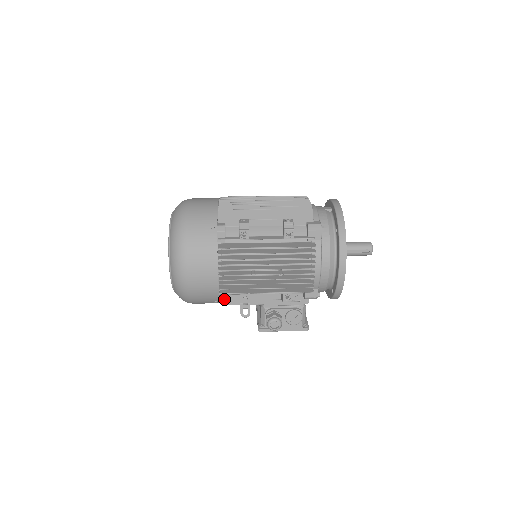
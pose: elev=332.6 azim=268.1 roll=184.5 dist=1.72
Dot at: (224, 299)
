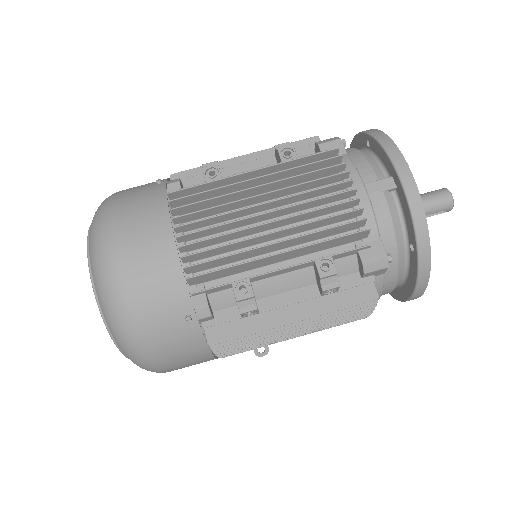
Dot at: occluded
